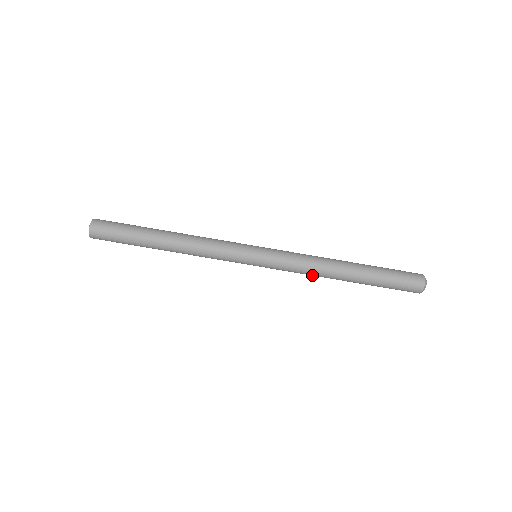
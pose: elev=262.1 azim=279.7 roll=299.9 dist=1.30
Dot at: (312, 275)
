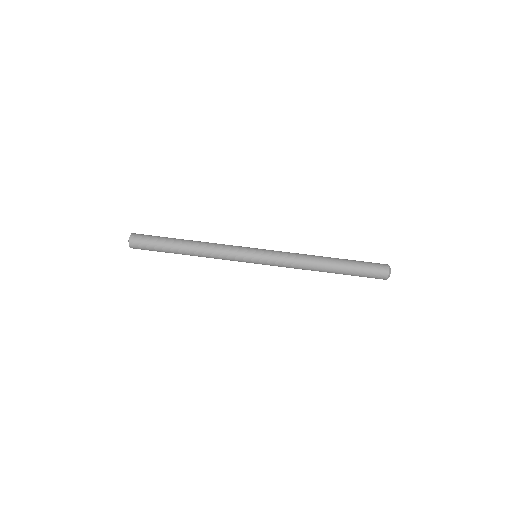
Dot at: occluded
